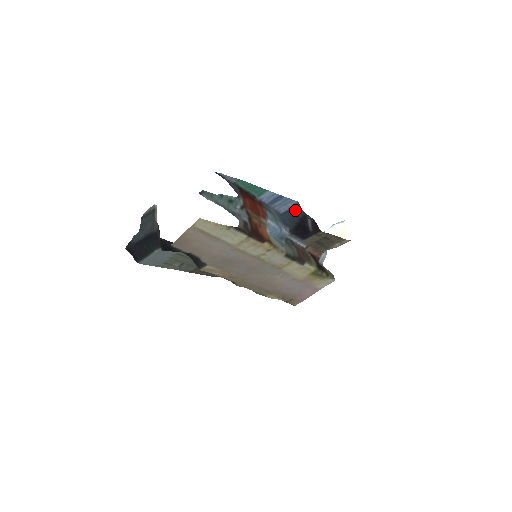
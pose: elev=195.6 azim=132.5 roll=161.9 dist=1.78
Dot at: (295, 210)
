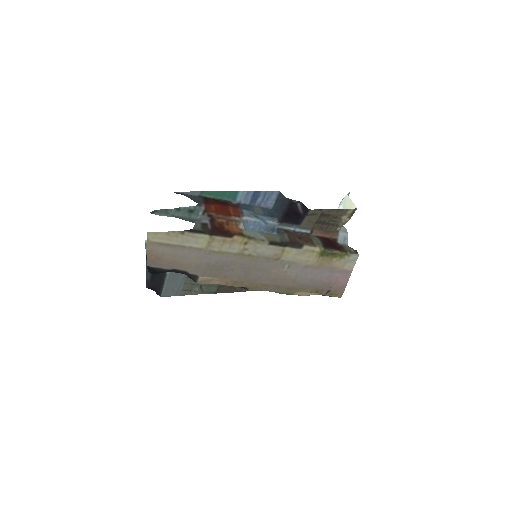
Dot at: (279, 200)
